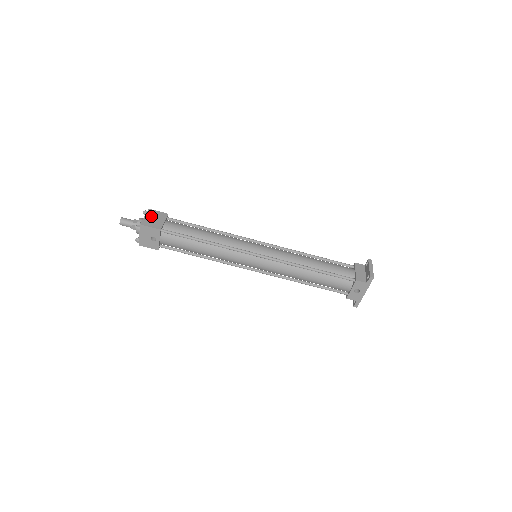
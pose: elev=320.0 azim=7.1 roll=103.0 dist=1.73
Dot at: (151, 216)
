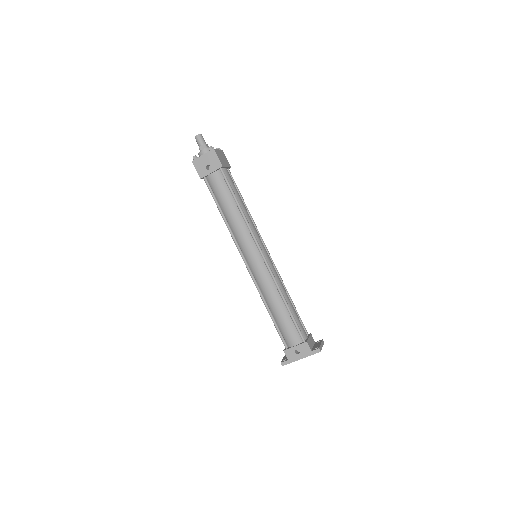
Dot at: (222, 154)
